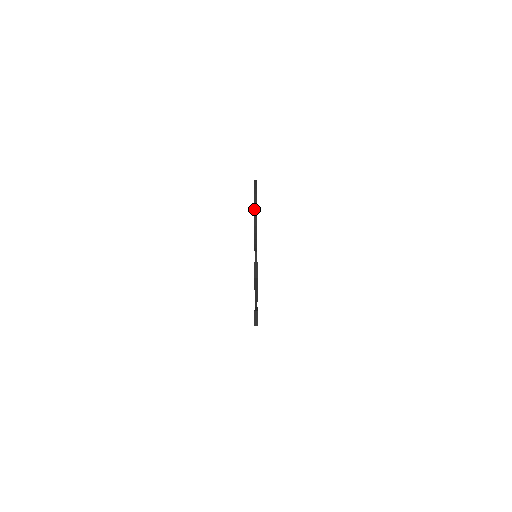
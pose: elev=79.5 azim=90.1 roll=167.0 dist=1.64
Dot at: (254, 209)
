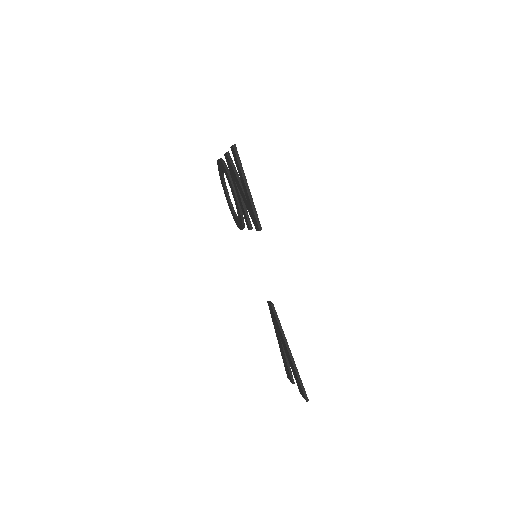
Dot at: (218, 159)
